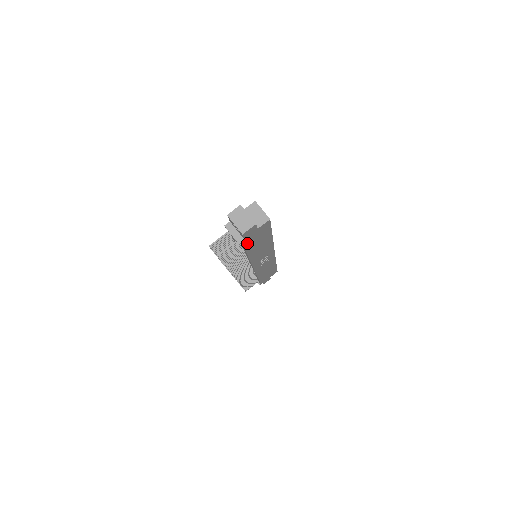
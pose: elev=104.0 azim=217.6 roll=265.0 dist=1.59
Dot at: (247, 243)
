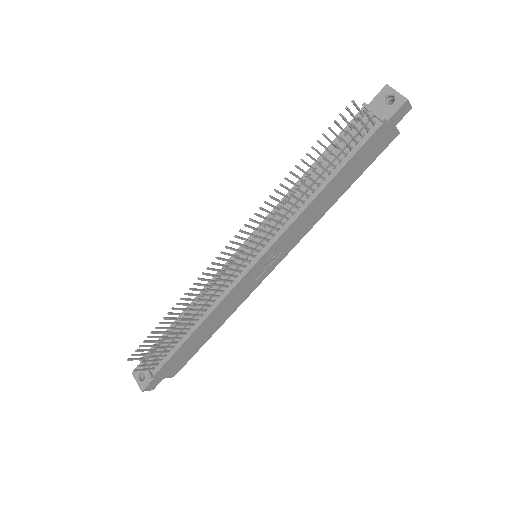
Dot at: (370, 141)
